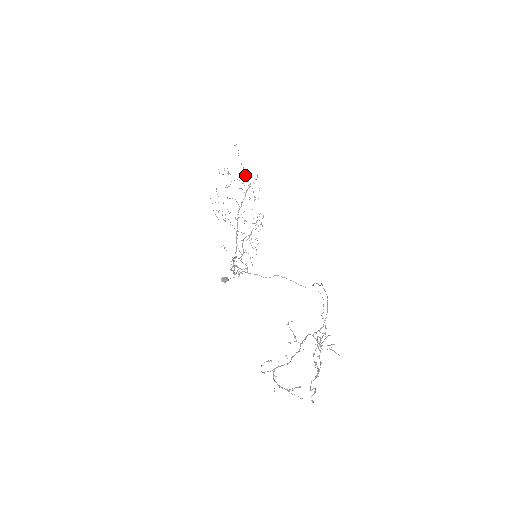
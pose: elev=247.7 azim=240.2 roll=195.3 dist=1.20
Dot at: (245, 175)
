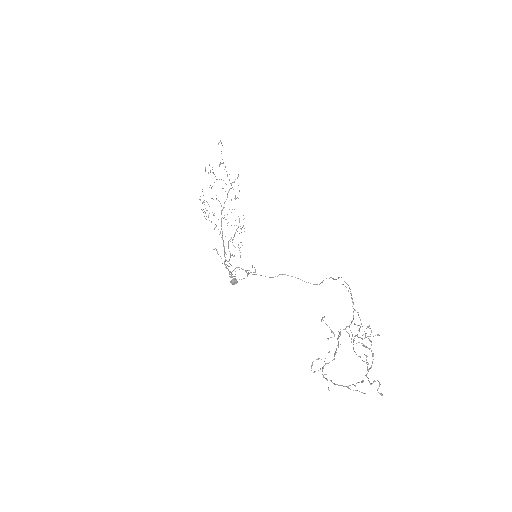
Dot at: (227, 174)
